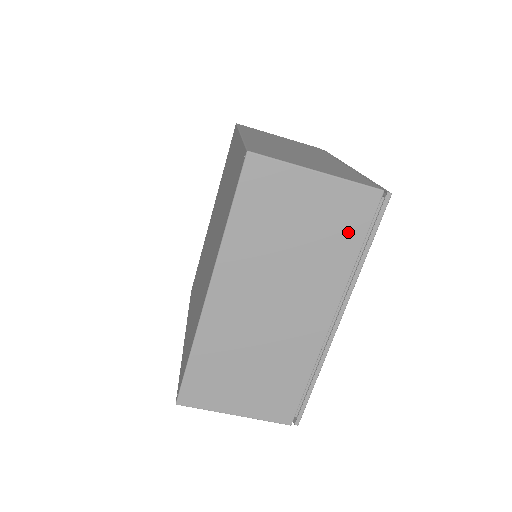
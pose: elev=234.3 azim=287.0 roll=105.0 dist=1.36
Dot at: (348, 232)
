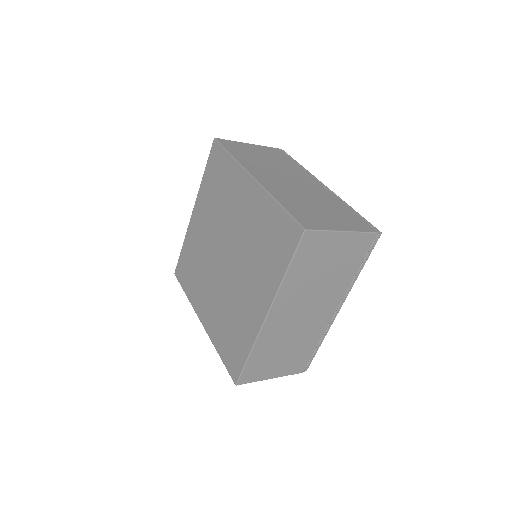
Dot at: occluded
